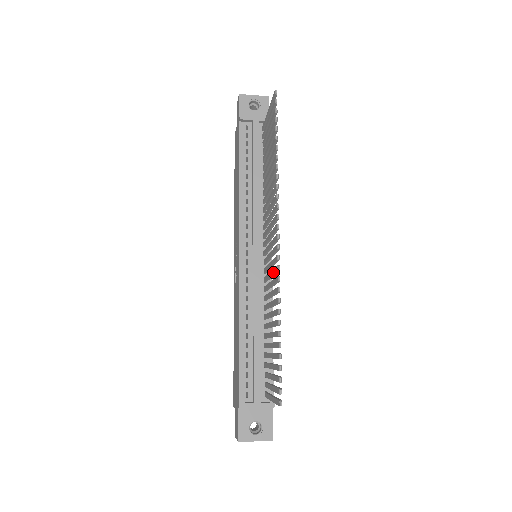
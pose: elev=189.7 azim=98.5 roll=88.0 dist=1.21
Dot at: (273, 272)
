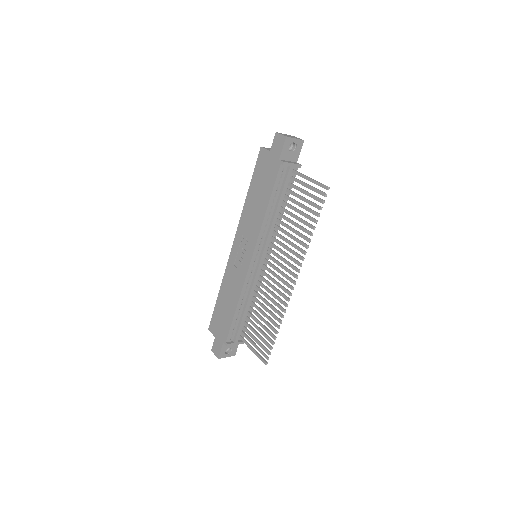
Dot at: (280, 294)
